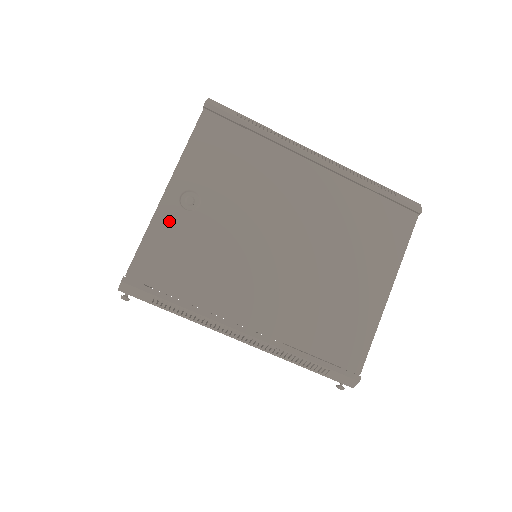
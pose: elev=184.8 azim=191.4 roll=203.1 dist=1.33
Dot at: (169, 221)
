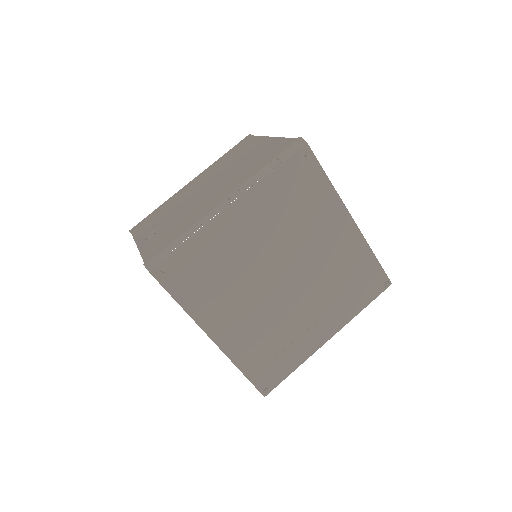
Dot at: (148, 244)
